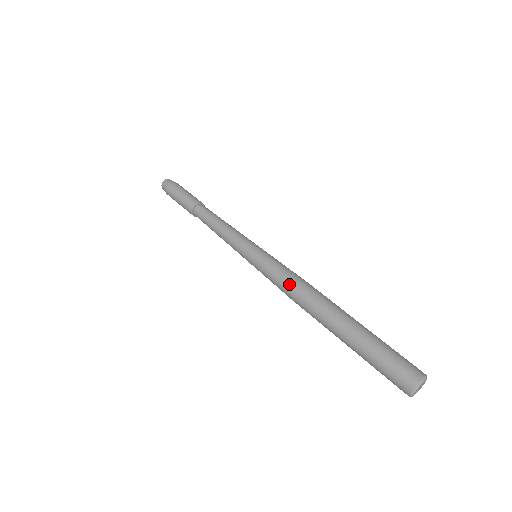
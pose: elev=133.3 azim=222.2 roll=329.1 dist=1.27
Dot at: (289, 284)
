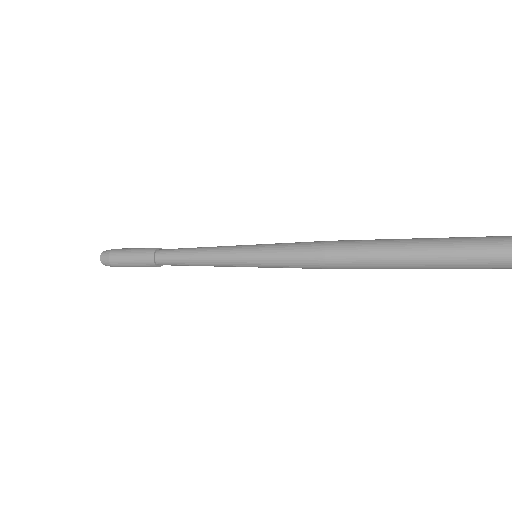
Dot at: (315, 256)
